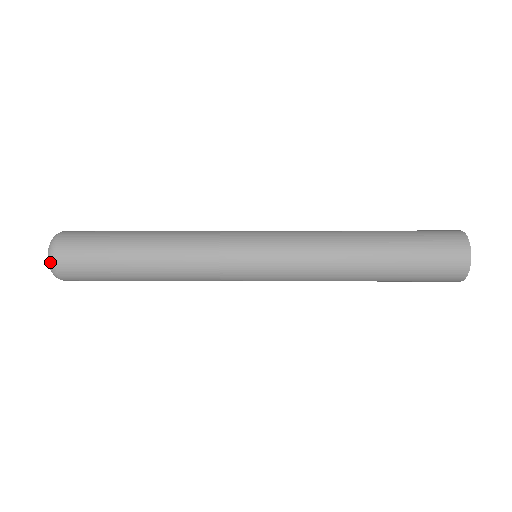
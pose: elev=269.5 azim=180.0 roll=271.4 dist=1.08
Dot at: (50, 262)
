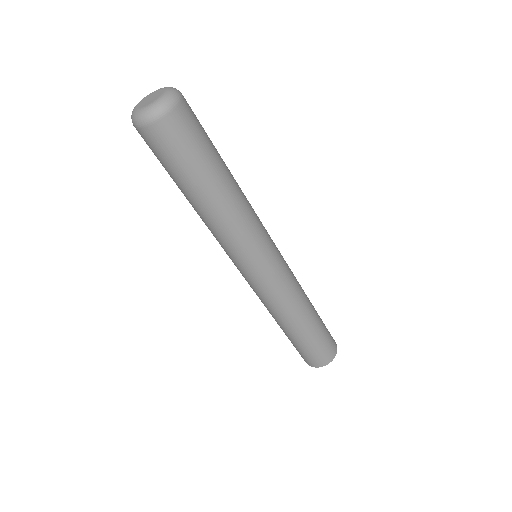
Dot at: (159, 110)
